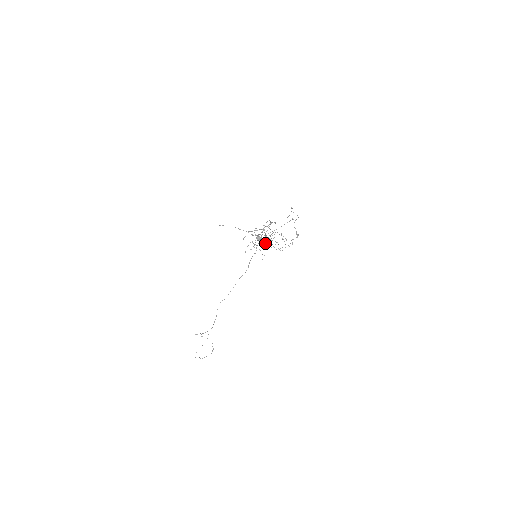
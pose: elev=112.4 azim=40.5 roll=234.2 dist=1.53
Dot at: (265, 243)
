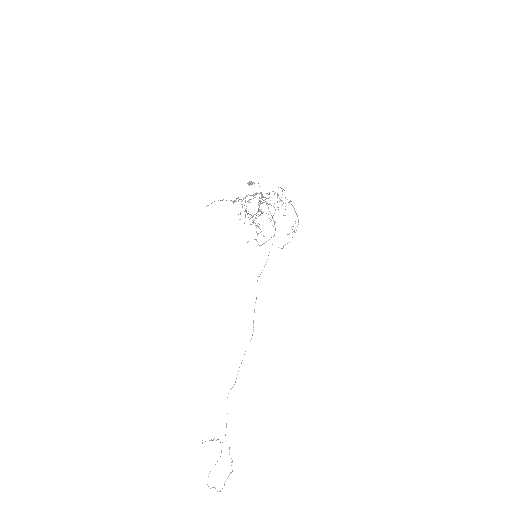
Dot at: occluded
